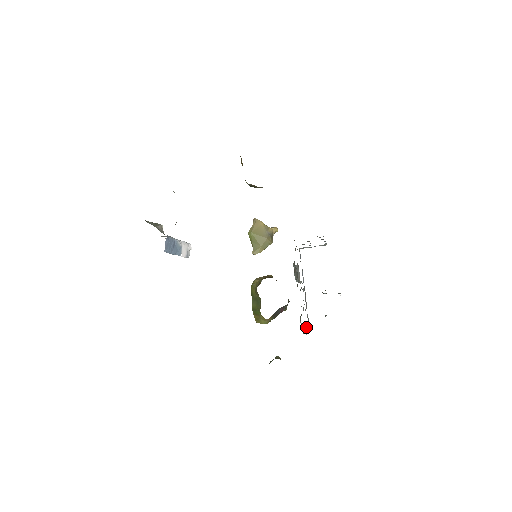
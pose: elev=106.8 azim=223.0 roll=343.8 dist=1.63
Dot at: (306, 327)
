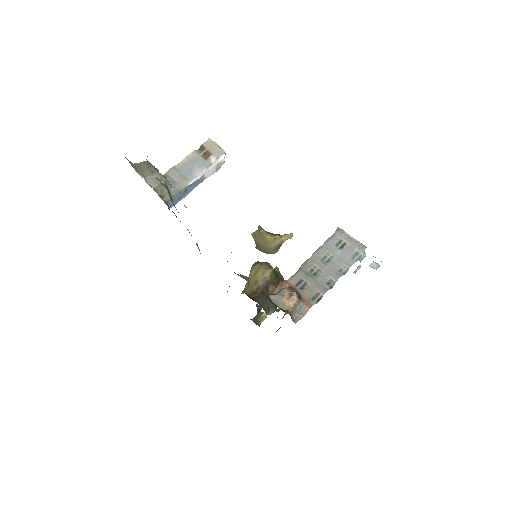
Dot at: occluded
